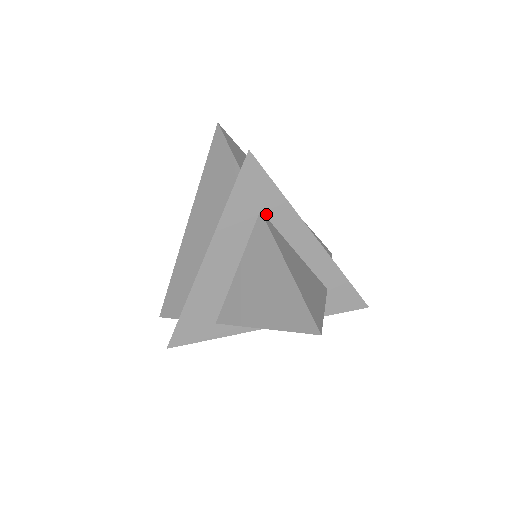
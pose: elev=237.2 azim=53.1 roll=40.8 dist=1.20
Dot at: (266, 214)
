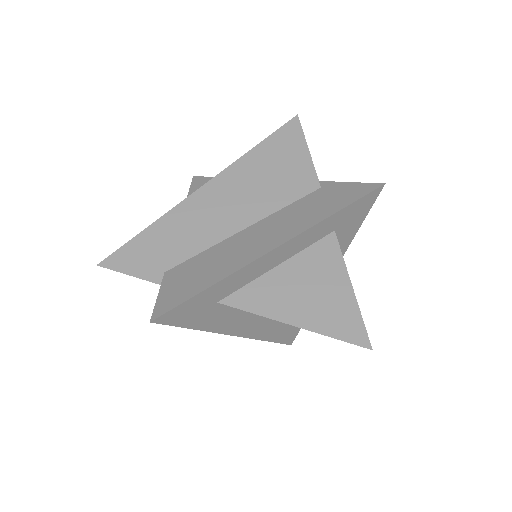
Dot at: (224, 297)
